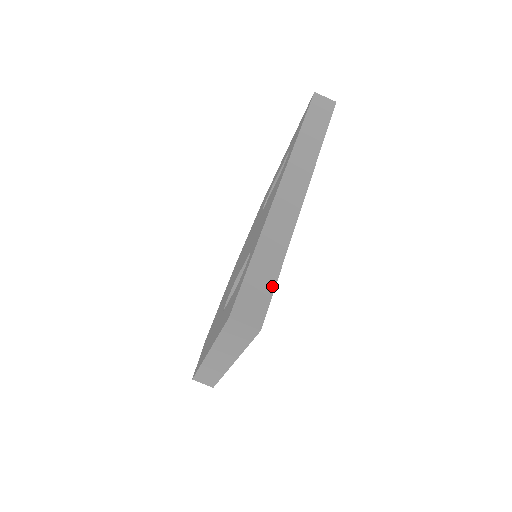
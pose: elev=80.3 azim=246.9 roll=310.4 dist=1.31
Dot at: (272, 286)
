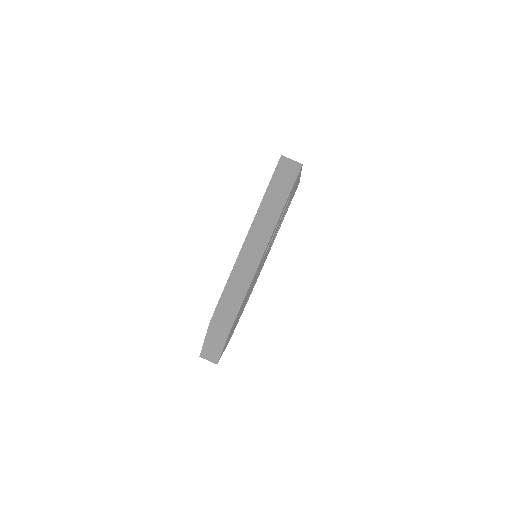
Dot at: occluded
